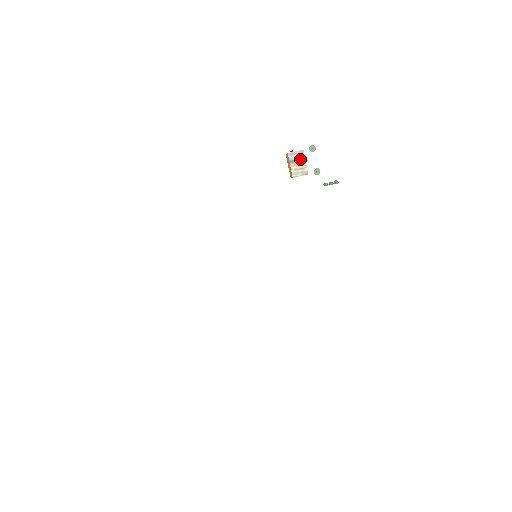
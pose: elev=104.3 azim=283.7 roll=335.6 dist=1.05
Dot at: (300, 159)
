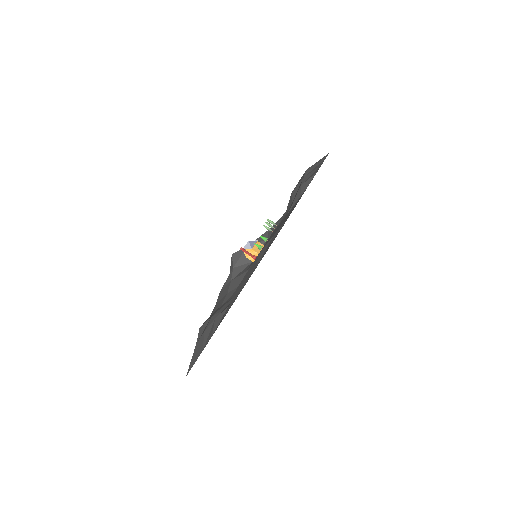
Dot at: occluded
